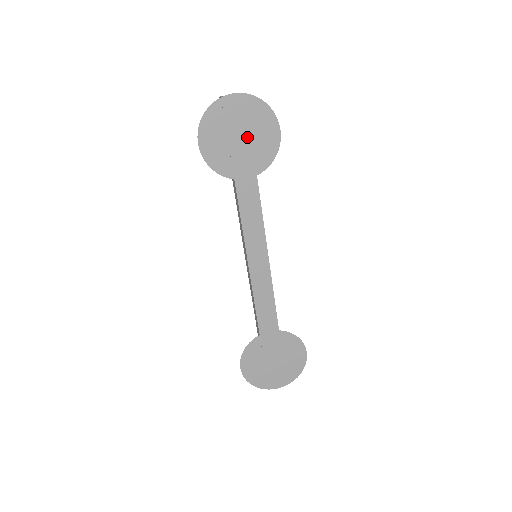
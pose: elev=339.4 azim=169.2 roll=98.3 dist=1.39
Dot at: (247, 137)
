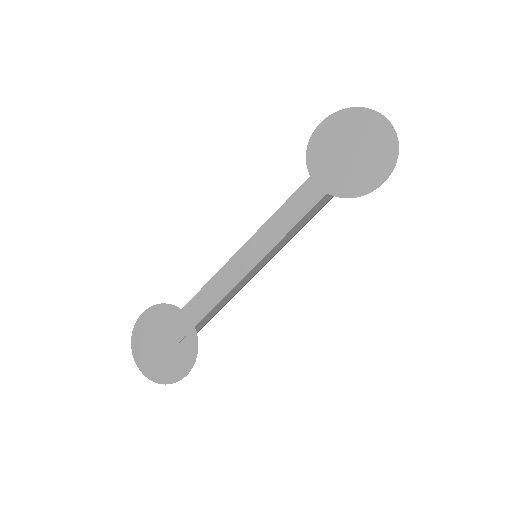
Dot at: (356, 158)
